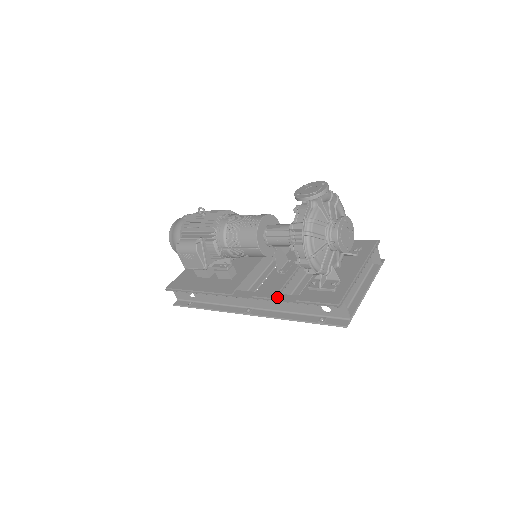
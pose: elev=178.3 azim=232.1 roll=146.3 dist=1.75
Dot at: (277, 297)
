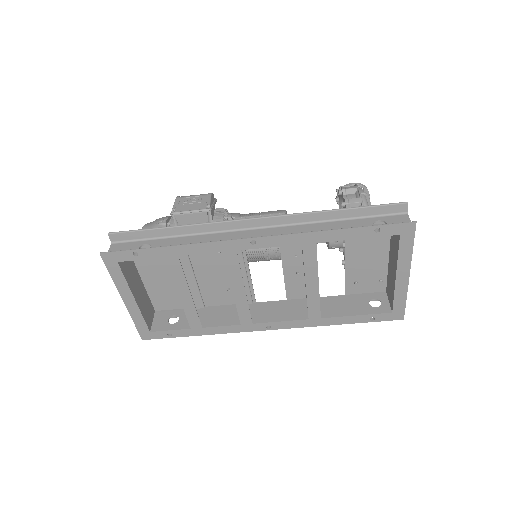
Dot at: (313, 216)
